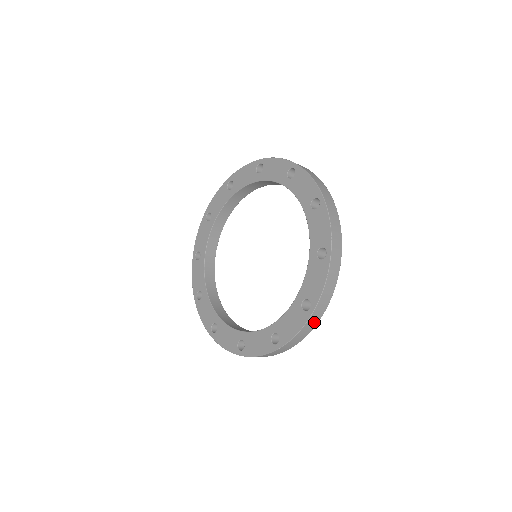
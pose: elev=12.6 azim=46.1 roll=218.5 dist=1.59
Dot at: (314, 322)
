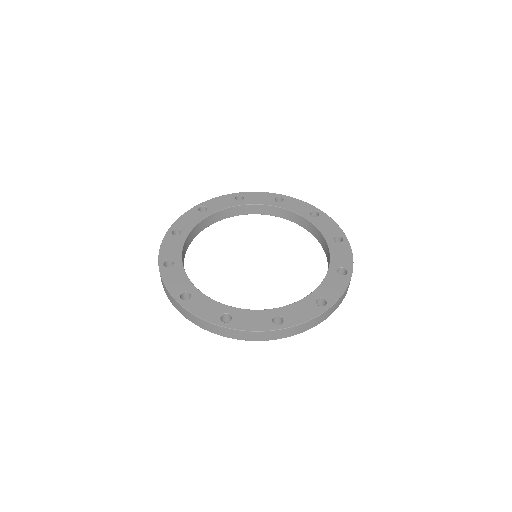
Dot at: occluded
